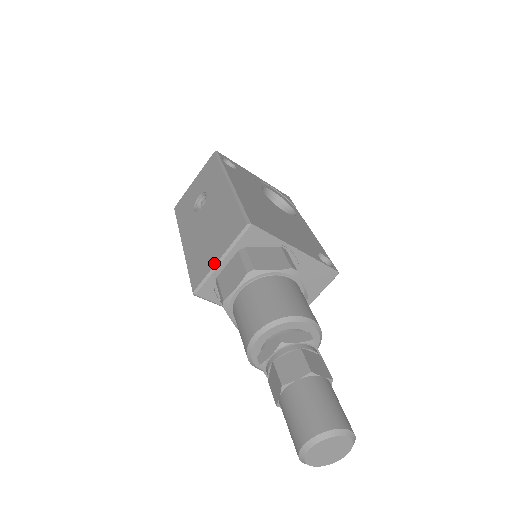
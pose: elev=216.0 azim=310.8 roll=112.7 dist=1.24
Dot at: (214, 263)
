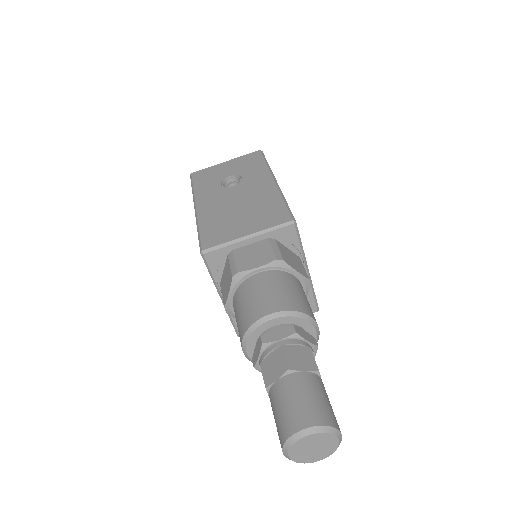
Dot at: (240, 236)
